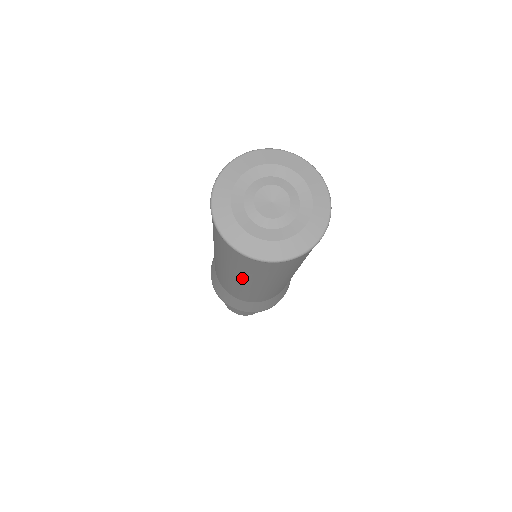
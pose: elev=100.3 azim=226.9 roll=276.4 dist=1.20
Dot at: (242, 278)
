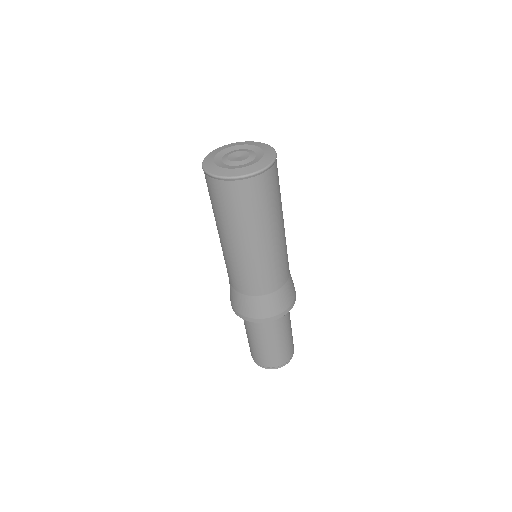
Dot at: (216, 223)
